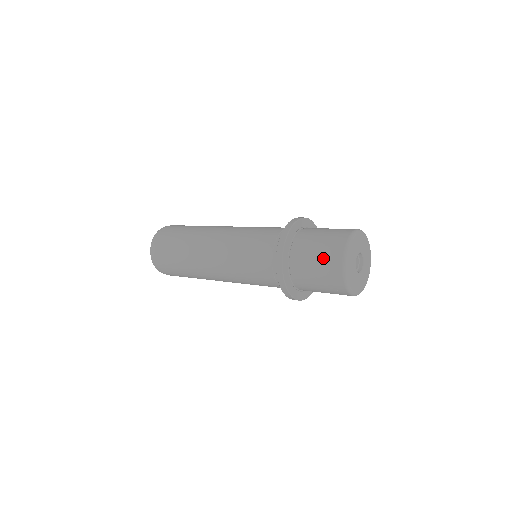
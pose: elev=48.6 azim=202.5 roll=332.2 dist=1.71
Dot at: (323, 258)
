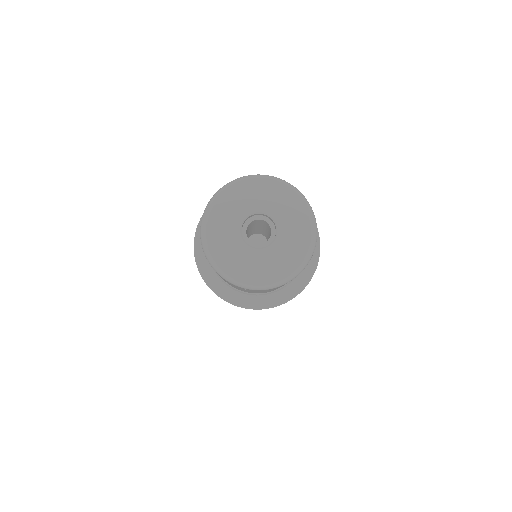
Dot at: occluded
